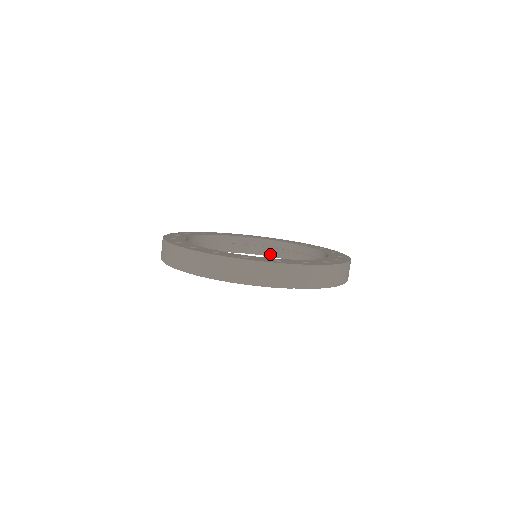
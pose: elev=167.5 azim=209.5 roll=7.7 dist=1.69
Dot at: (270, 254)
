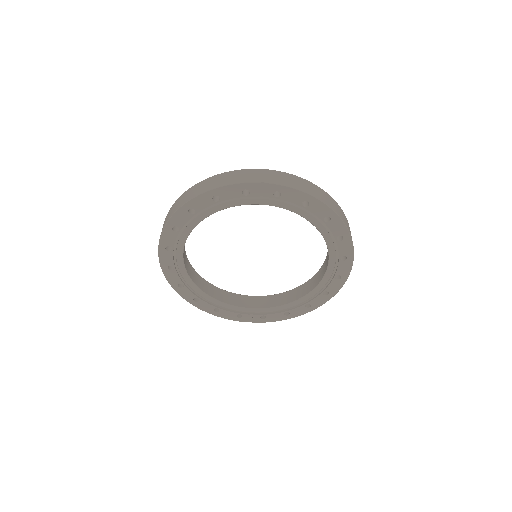
Dot at: (290, 301)
